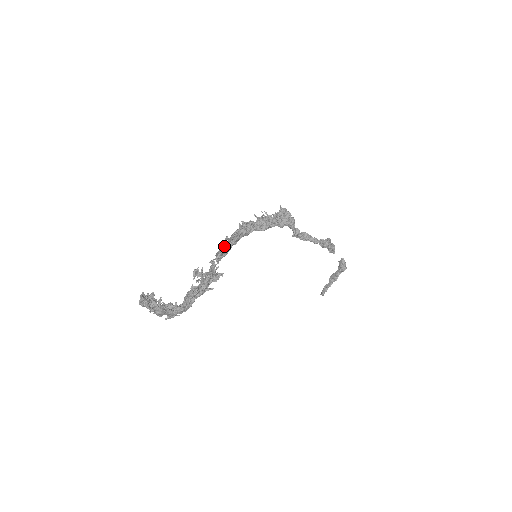
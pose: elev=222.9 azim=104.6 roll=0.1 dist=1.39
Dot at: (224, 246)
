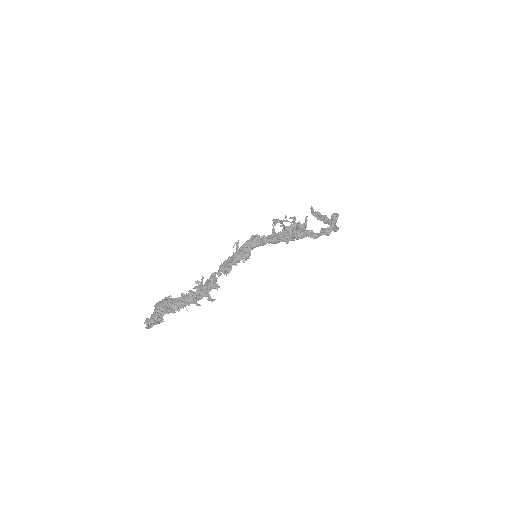
Dot at: (229, 268)
